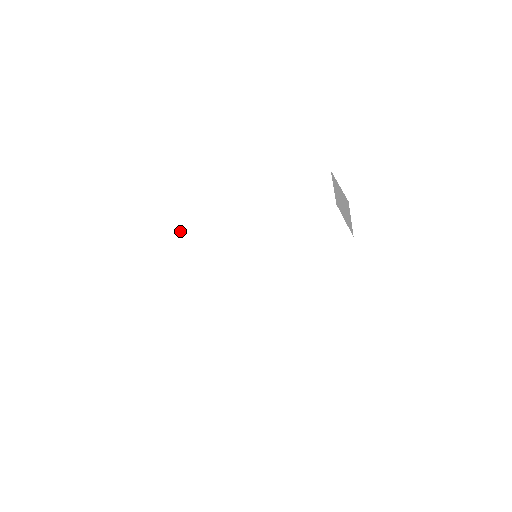
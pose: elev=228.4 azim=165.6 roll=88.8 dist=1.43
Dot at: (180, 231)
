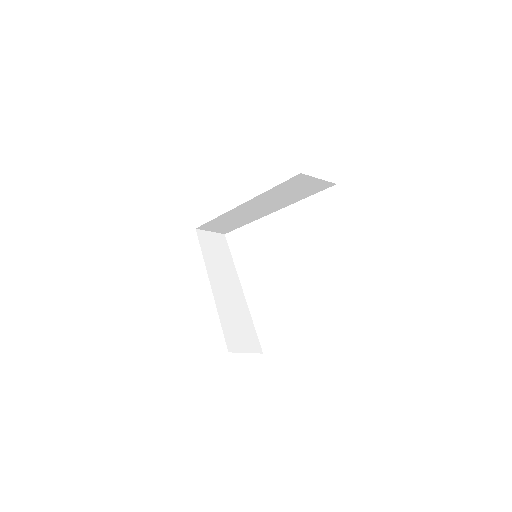
Dot at: (216, 218)
